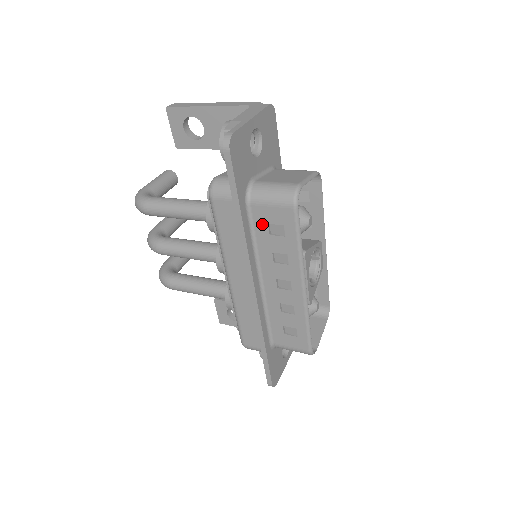
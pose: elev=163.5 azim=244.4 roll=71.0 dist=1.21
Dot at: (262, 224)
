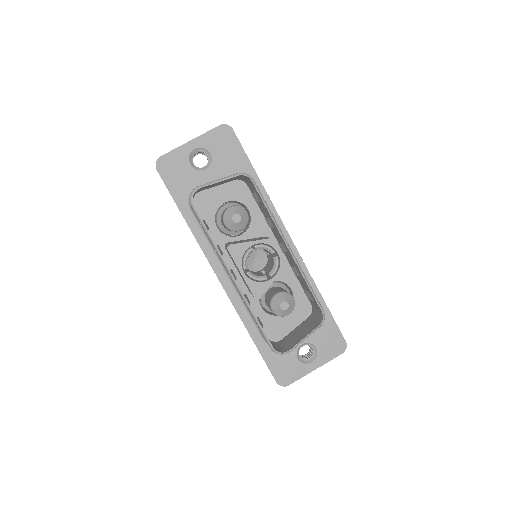
Dot at: (200, 223)
